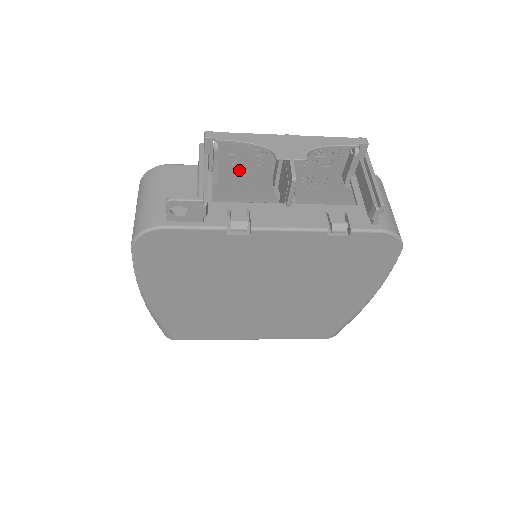
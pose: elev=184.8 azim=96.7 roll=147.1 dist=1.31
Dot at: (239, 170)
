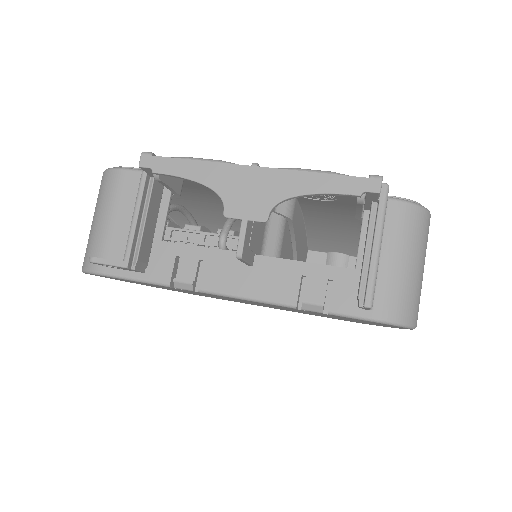
Dot at: occluded
